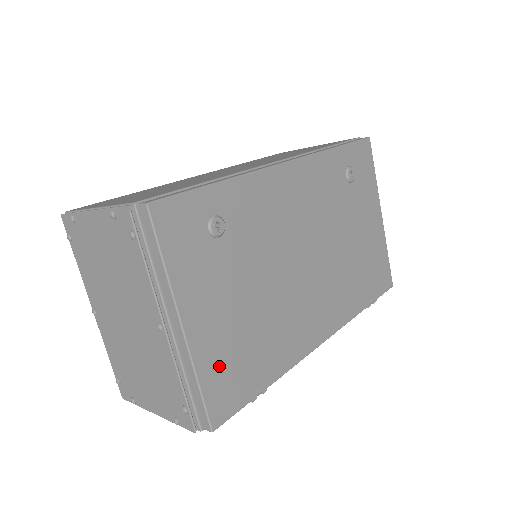
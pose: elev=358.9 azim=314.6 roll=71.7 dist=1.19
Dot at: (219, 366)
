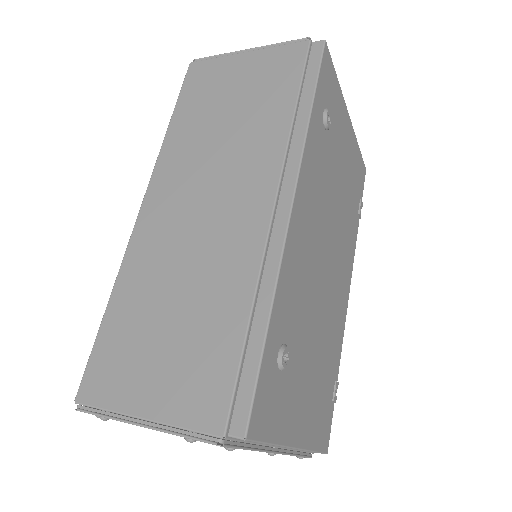
Dot at: (317, 423)
